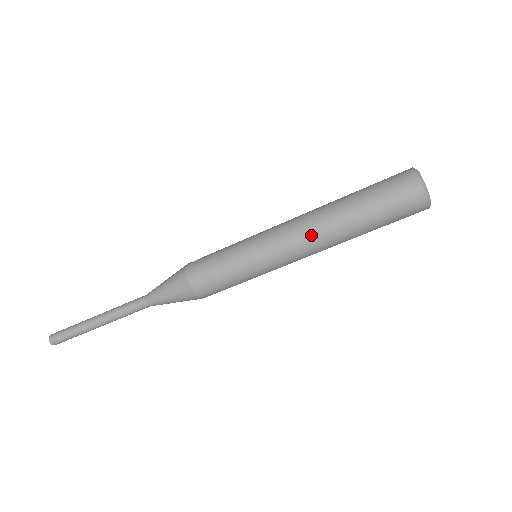
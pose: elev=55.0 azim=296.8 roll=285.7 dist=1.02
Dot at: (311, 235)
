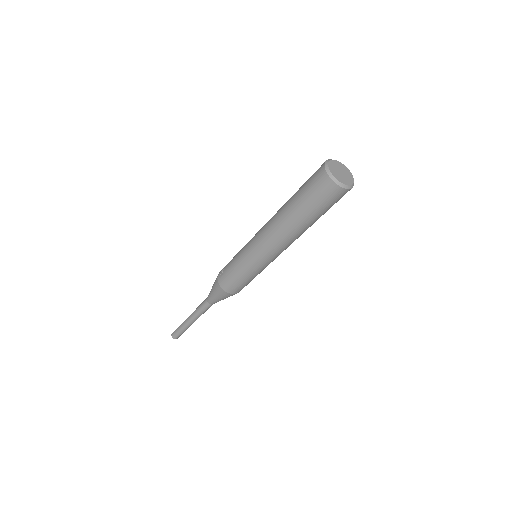
Dot at: (282, 242)
